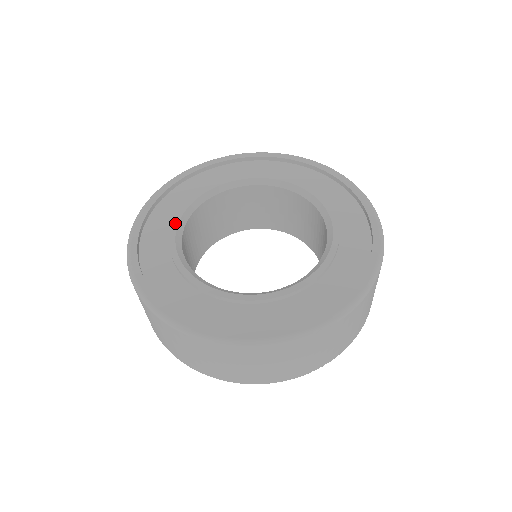
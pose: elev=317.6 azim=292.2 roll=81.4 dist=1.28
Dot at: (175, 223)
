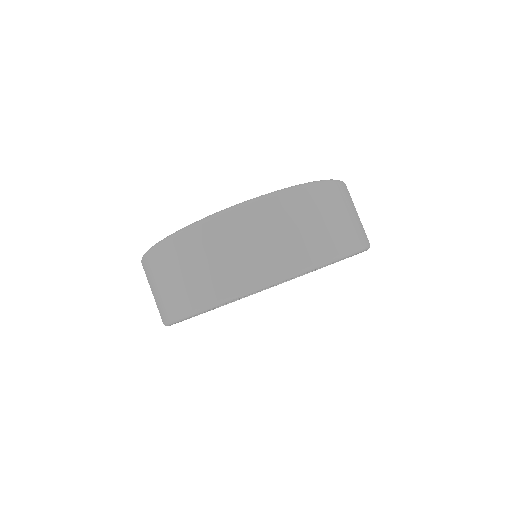
Dot at: occluded
